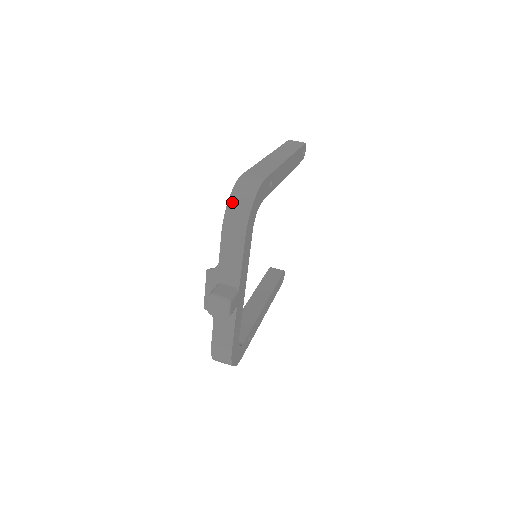
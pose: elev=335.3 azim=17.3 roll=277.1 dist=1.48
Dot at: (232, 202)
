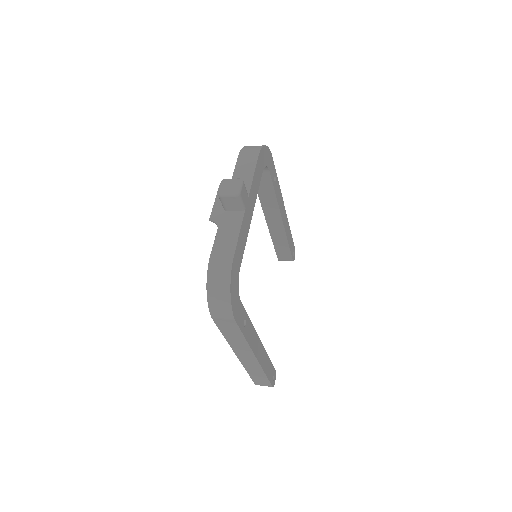
Dot at: (248, 146)
